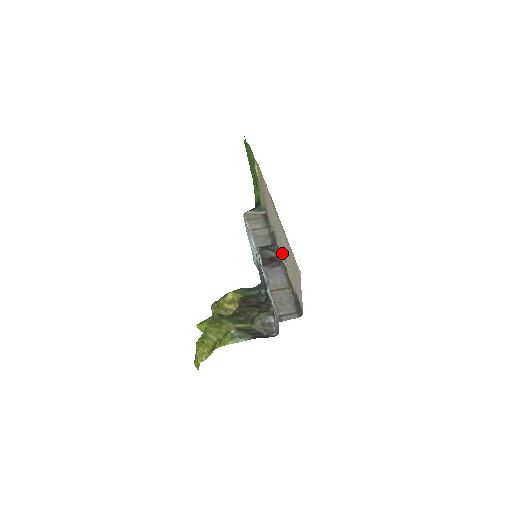
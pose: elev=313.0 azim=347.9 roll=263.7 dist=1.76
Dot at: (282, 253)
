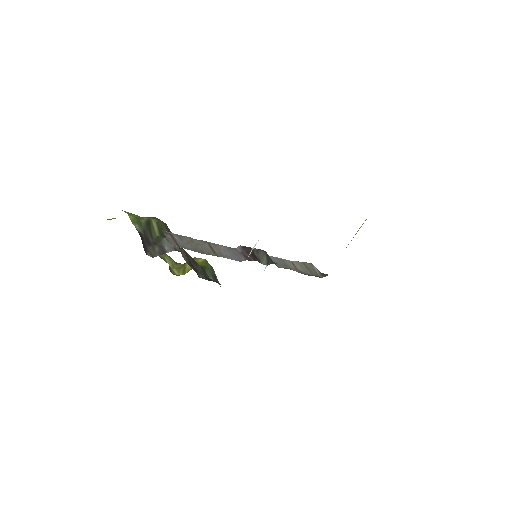
Dot at: occluded
